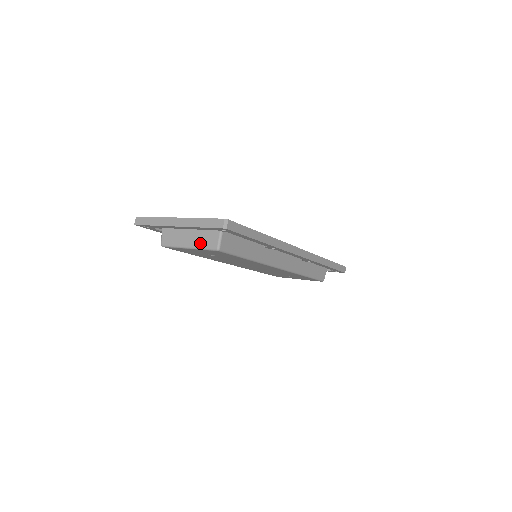
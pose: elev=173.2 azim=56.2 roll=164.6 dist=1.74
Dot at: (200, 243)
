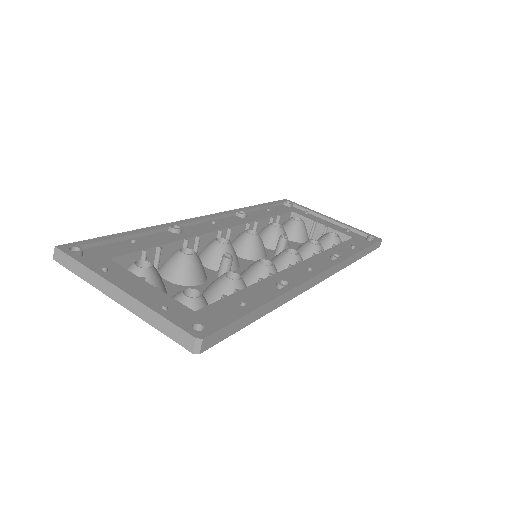
Dot at: occluded
